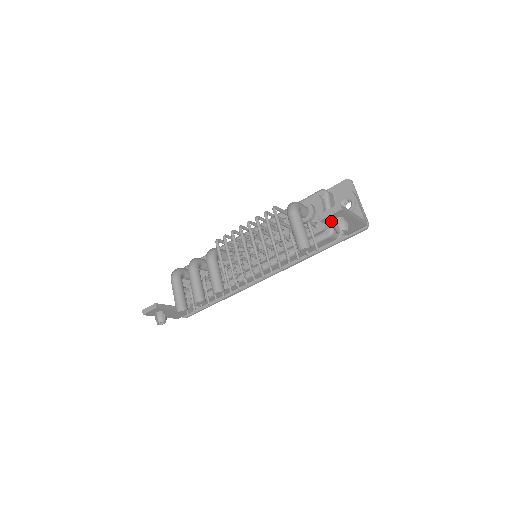
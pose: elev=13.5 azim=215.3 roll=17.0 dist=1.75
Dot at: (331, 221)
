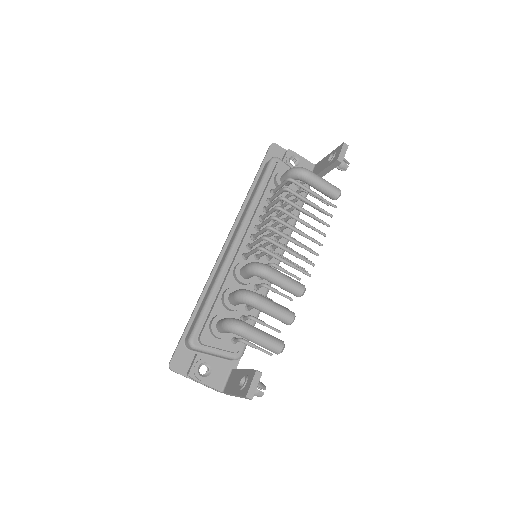
Dot at: occluded
